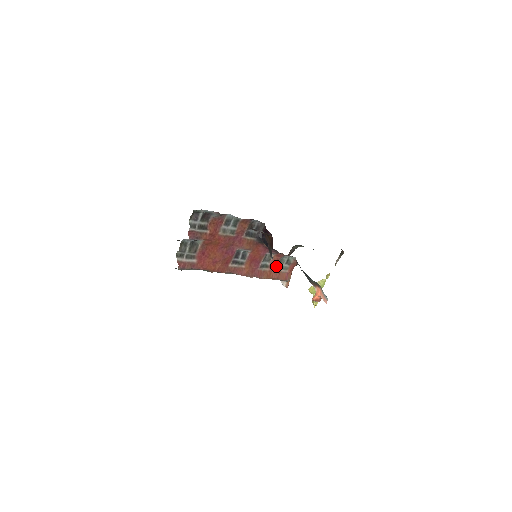
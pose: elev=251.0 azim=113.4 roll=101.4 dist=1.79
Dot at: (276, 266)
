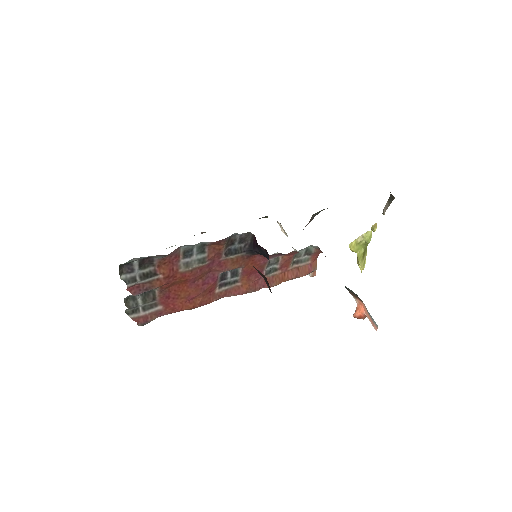
Dot at: (290, 264)
